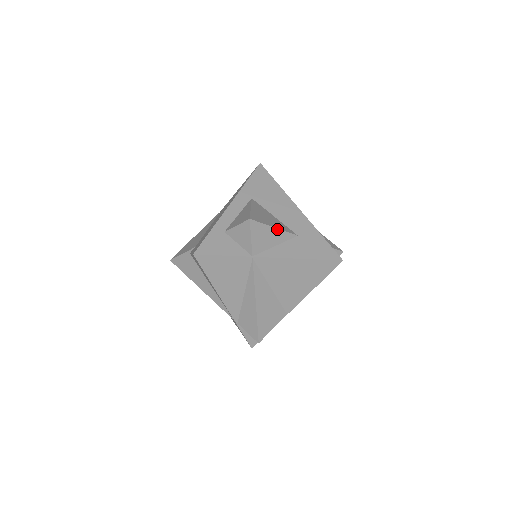
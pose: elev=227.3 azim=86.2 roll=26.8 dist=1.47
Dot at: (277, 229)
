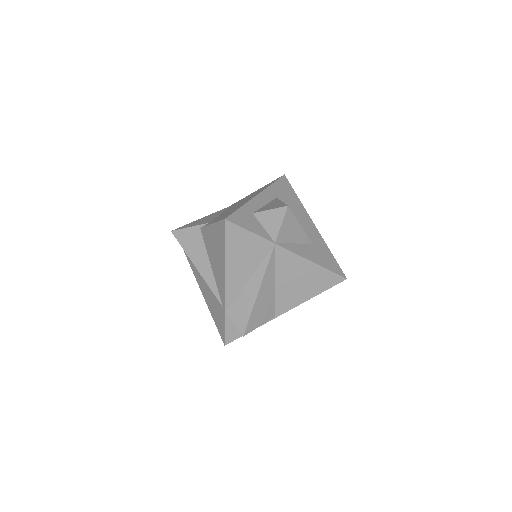
Dot at: (301, 228)
